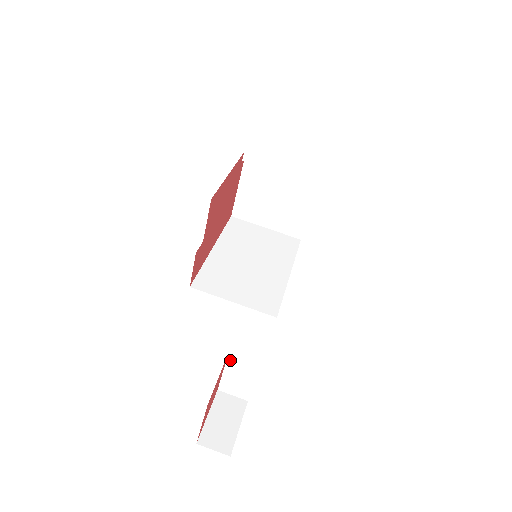
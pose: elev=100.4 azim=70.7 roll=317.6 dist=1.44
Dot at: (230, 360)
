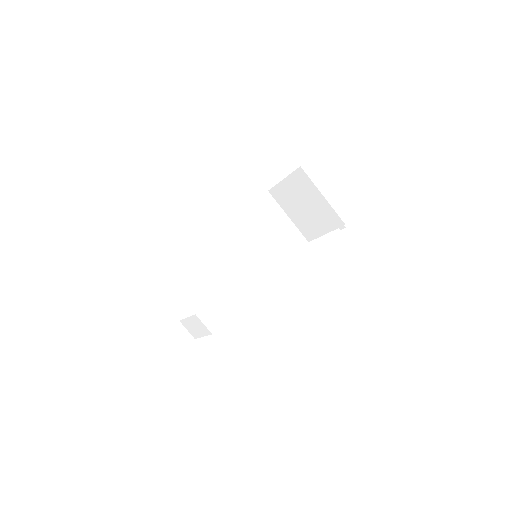
Dot at: (194, 317)
